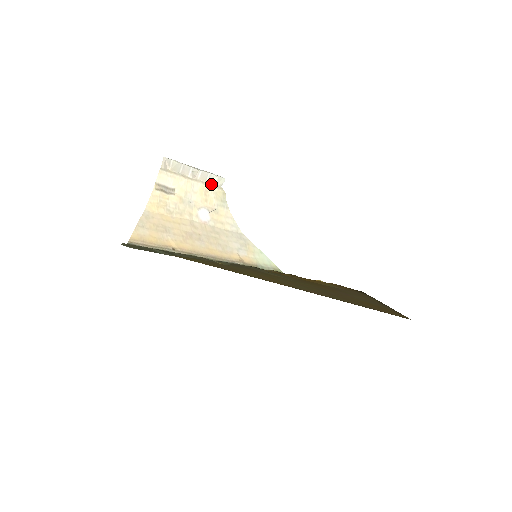
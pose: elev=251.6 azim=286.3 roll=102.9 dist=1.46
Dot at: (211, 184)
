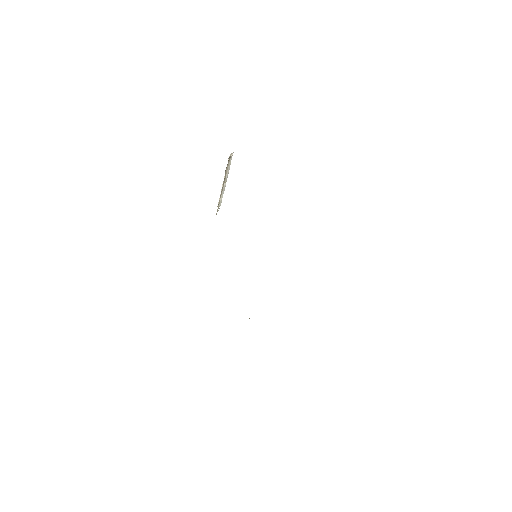
Dot at: (220, 198)
